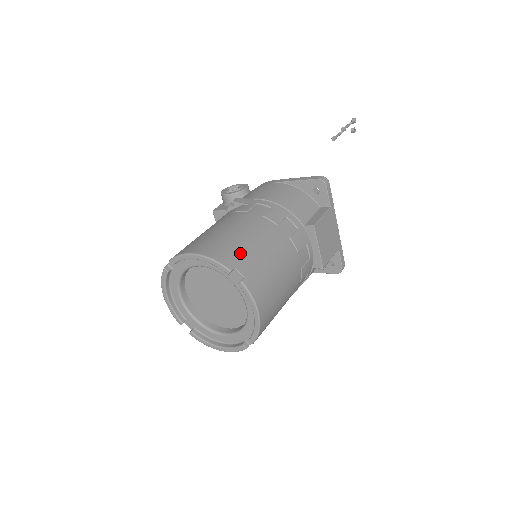
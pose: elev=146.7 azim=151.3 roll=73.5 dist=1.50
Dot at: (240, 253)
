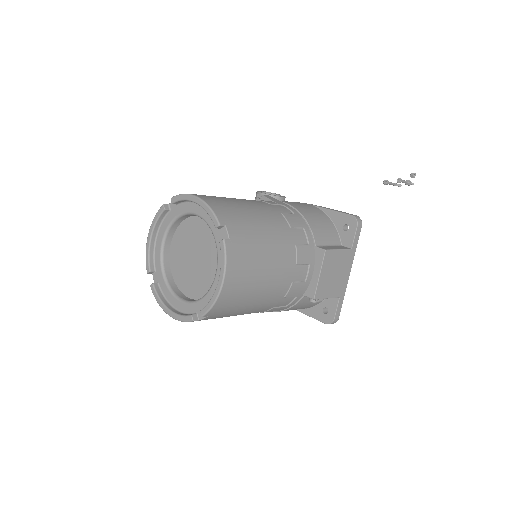
Dot at: (239, 220)
